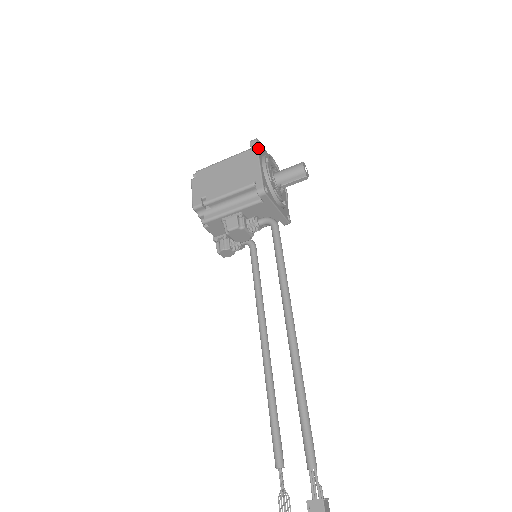
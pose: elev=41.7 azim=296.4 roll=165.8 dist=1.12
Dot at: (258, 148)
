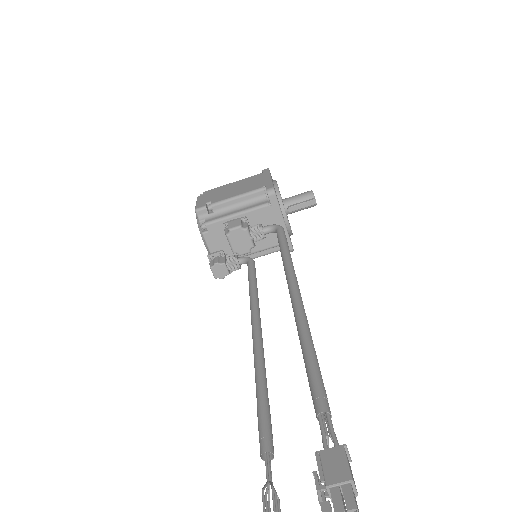
Dot at: occluded
